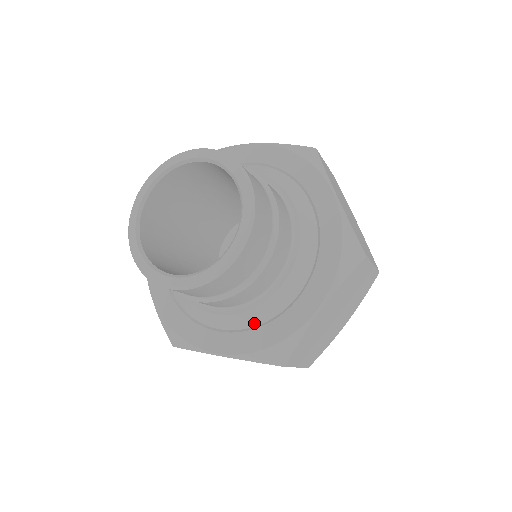
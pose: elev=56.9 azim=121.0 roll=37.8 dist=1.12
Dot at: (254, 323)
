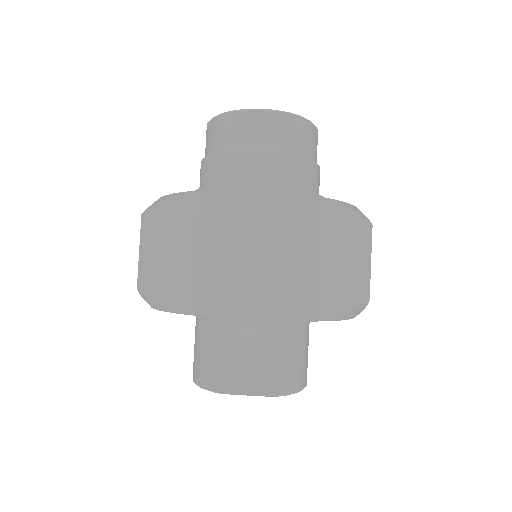
Dot at: occluded
